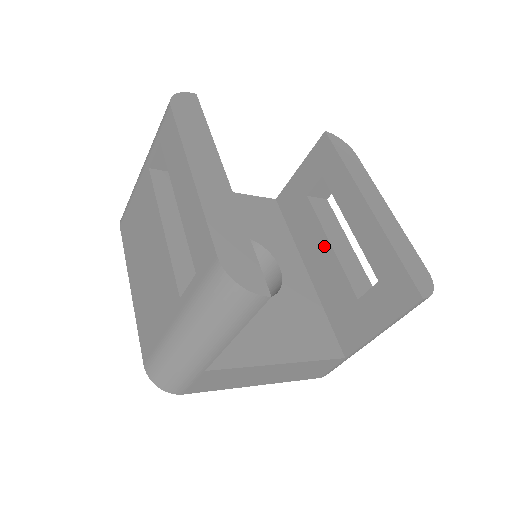
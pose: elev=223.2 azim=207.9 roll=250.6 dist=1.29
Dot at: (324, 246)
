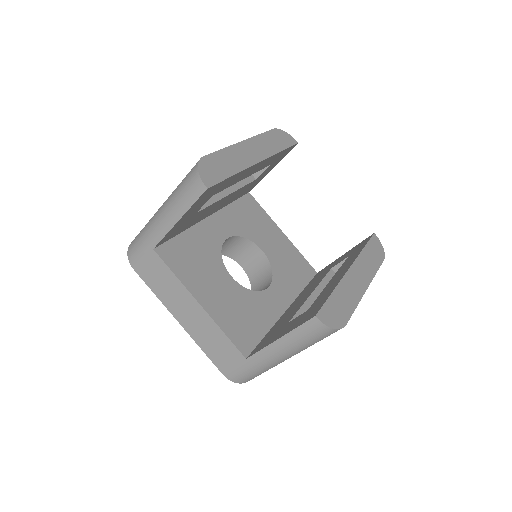
Dot at: (308, 294)
